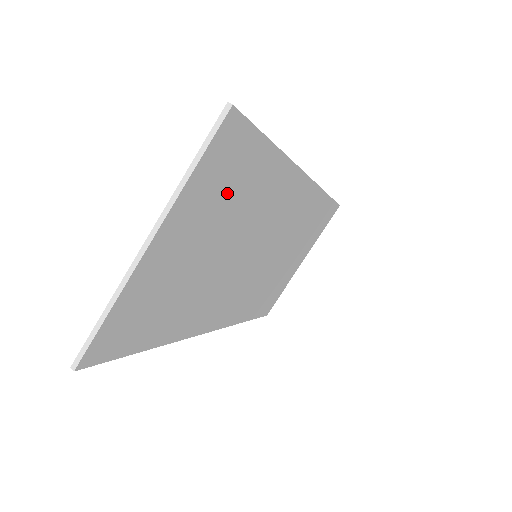
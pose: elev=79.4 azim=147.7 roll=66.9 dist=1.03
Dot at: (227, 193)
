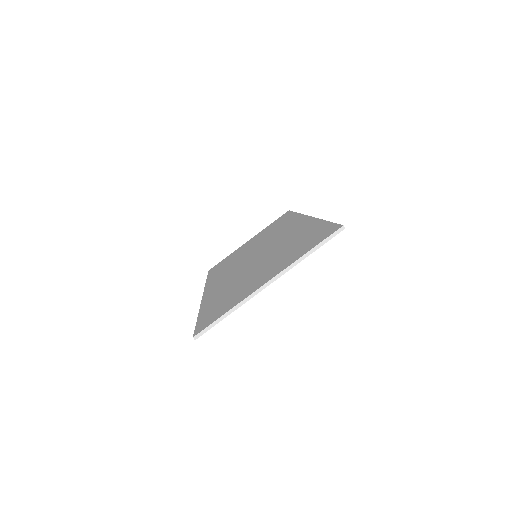
Dot at: occluded
